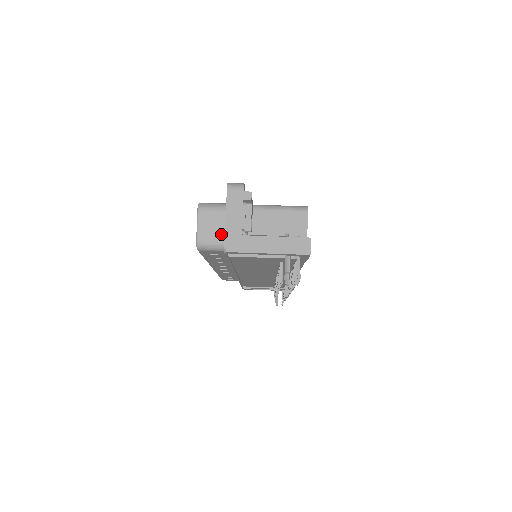
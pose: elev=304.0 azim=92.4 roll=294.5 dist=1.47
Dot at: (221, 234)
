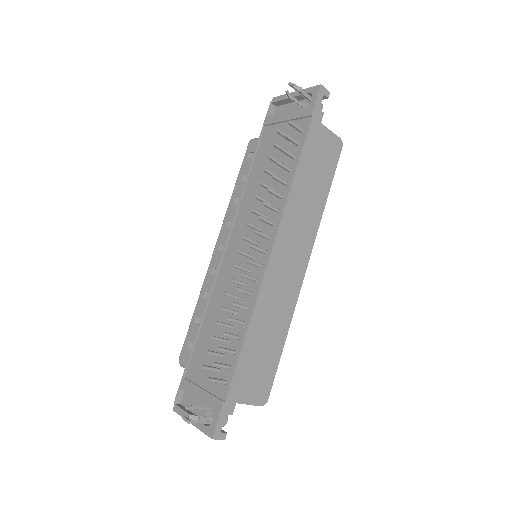
Dot at: occluded
